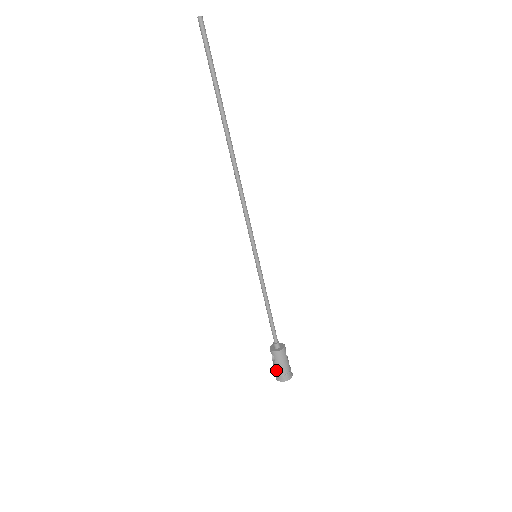
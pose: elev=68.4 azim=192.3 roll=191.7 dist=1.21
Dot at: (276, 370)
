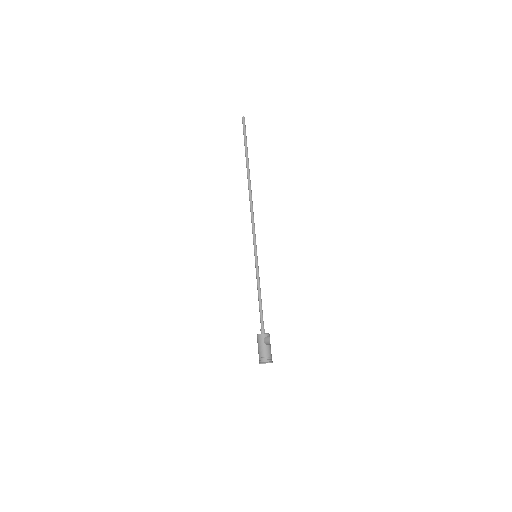
Dot at: occluded
